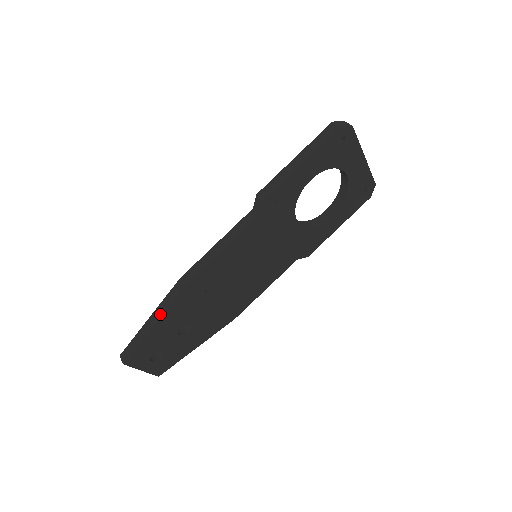
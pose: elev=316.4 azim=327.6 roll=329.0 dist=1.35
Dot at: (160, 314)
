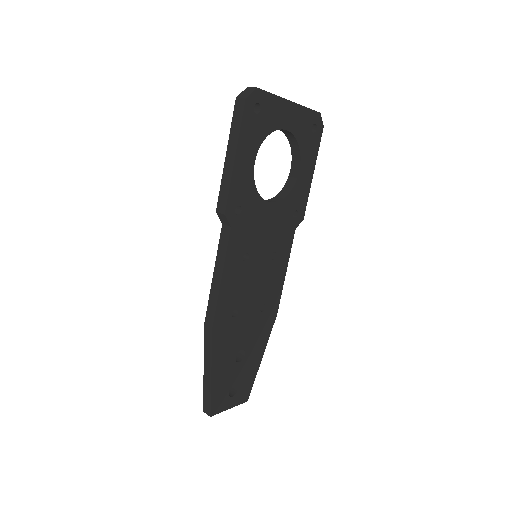
Dot at: (209, 362)
